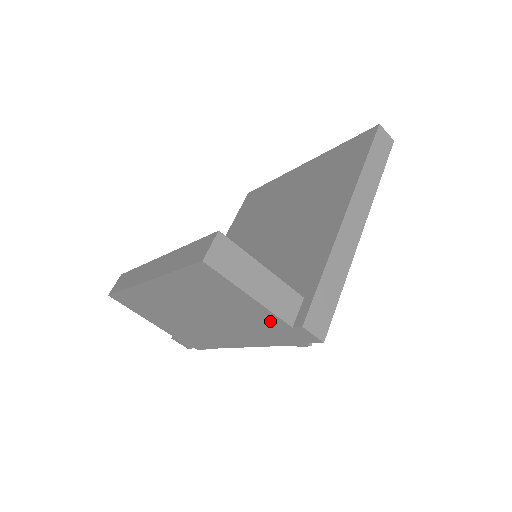
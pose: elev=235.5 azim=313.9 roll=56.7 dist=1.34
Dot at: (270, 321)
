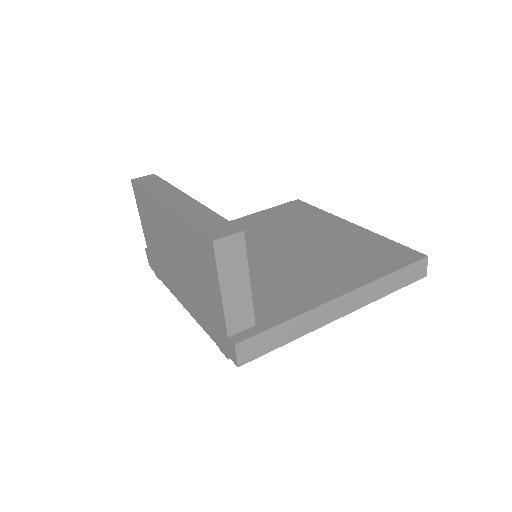
Dot at: (218, 318)
